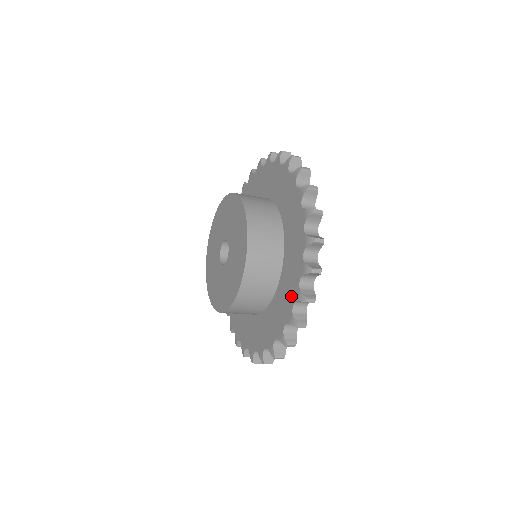
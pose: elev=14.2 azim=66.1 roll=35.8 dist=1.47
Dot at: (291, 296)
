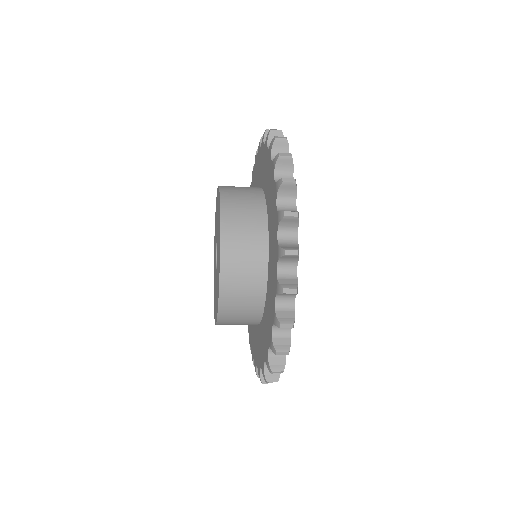
Dot at: (257, 358)
